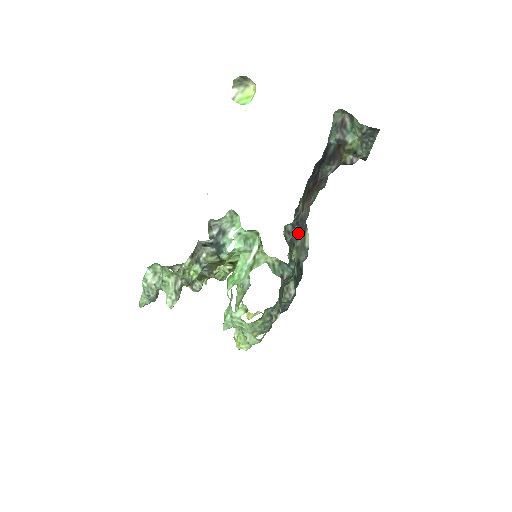
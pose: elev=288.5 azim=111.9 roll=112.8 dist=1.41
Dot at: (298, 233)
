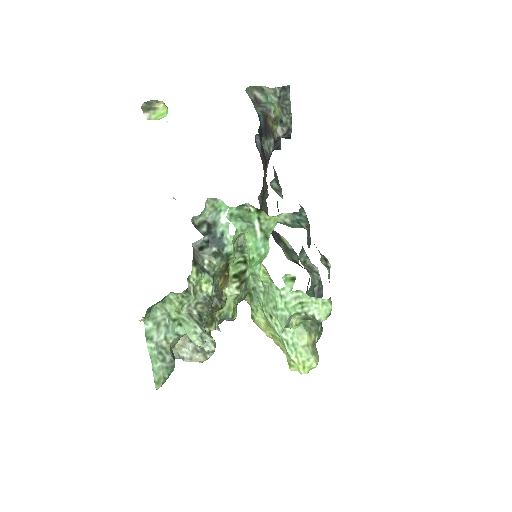
Dot at: (275, 238)
